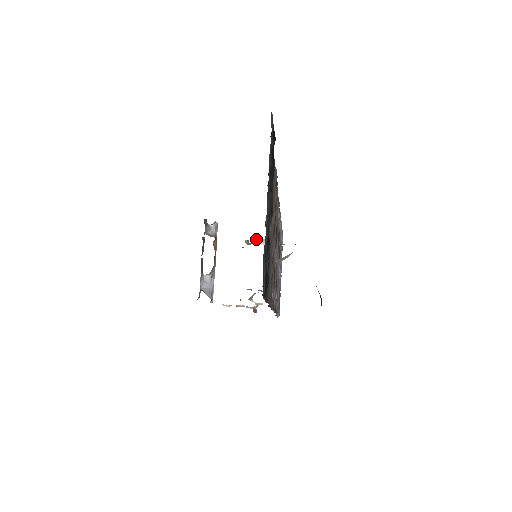
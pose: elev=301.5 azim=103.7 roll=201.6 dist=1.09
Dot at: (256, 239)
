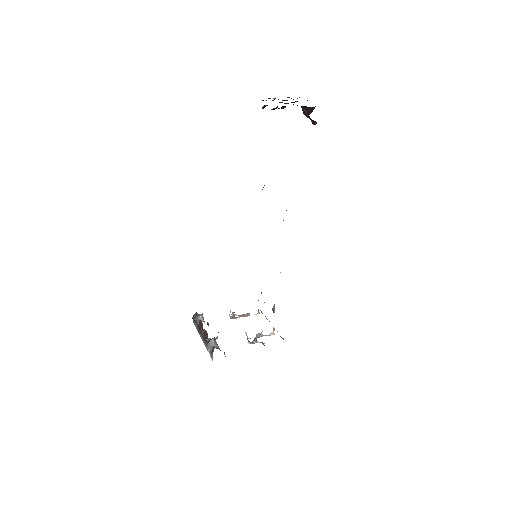
Dot at: (239, 315)
